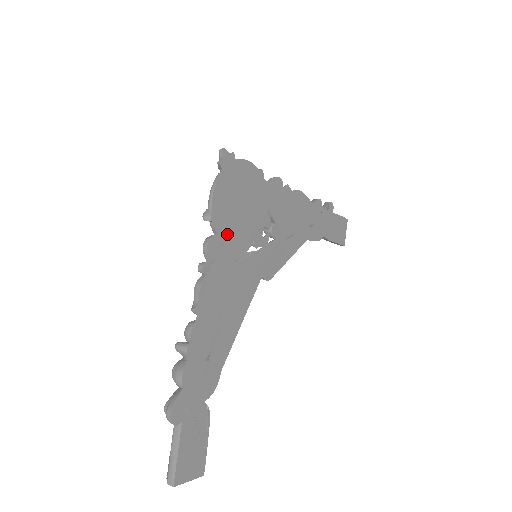
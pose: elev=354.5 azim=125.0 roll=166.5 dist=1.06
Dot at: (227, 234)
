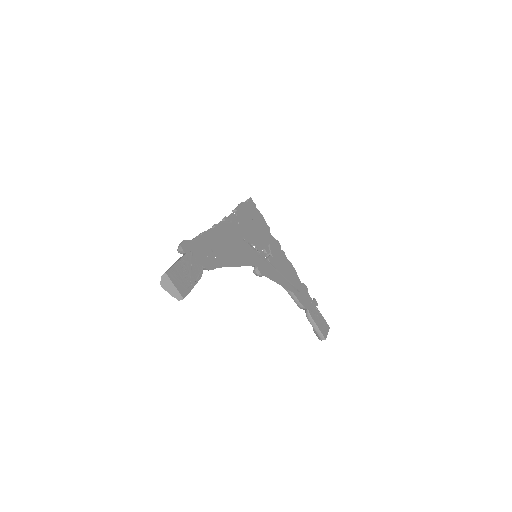
Dot at: (242, 223)
